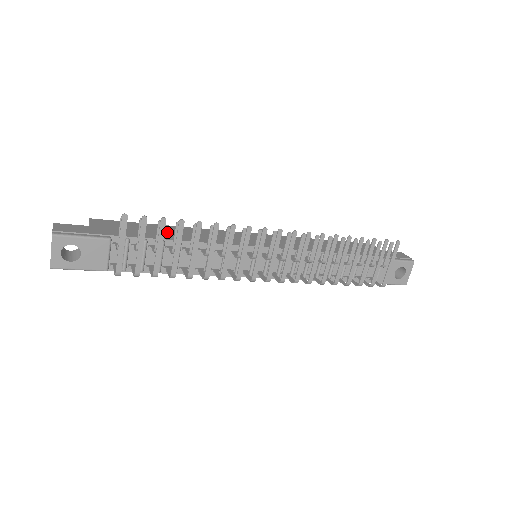
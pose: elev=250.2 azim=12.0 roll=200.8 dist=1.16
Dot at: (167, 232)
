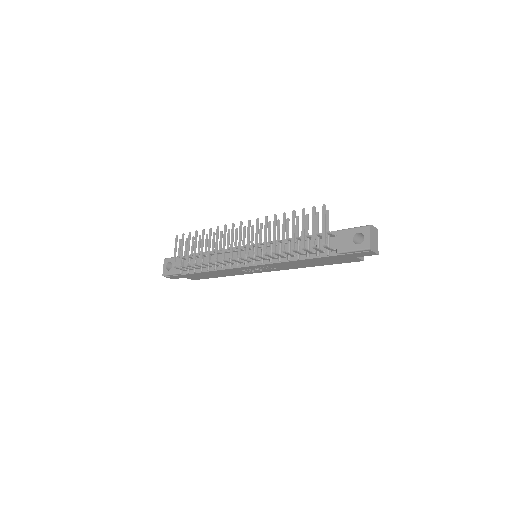
Dot at: occluded
